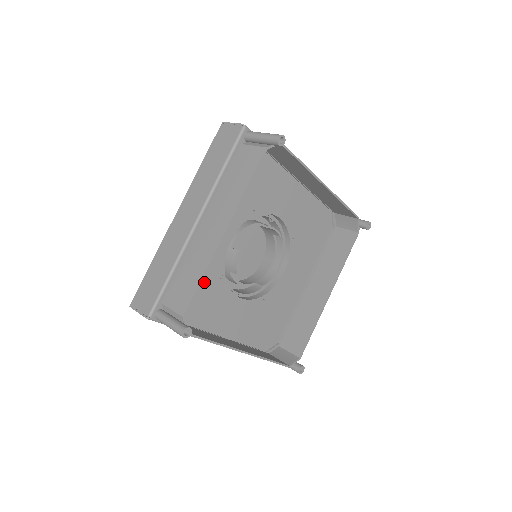
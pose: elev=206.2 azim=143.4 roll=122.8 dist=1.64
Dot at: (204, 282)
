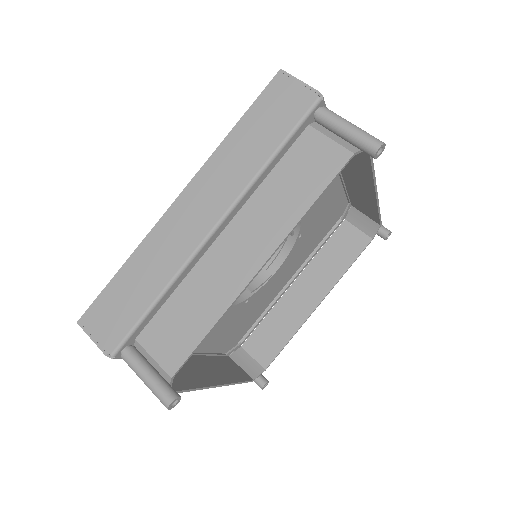
Dot at: occluded
